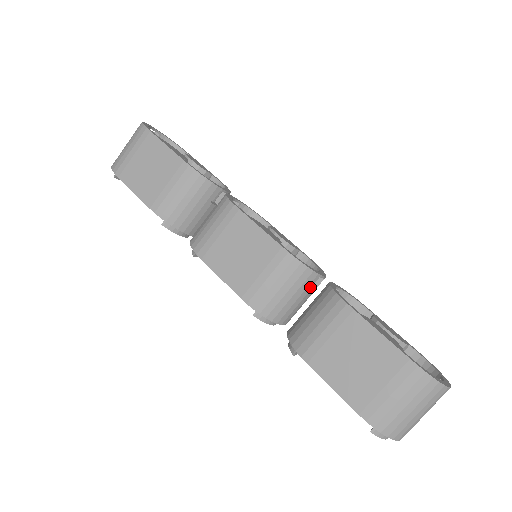
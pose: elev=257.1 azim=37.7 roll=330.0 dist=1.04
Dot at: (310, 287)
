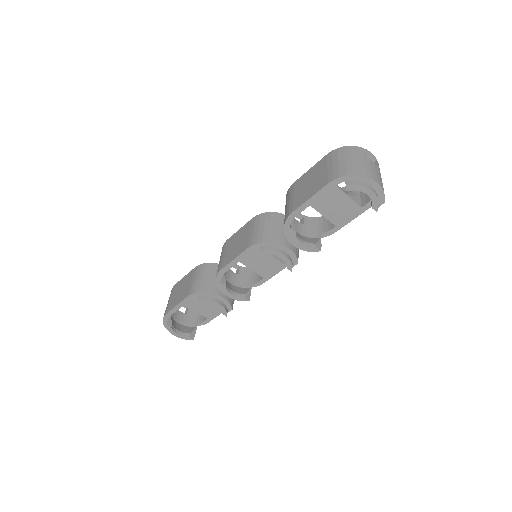
Dot at: occluded
